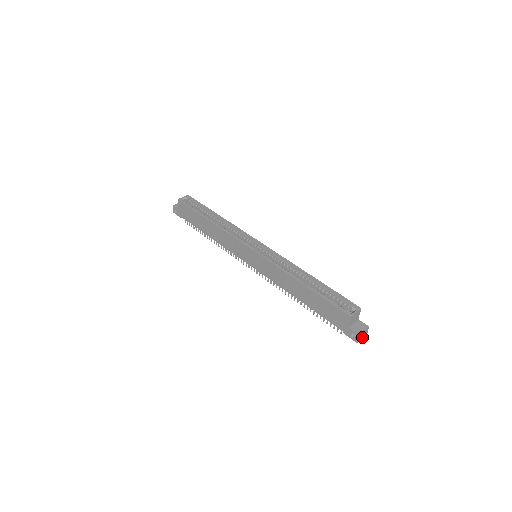
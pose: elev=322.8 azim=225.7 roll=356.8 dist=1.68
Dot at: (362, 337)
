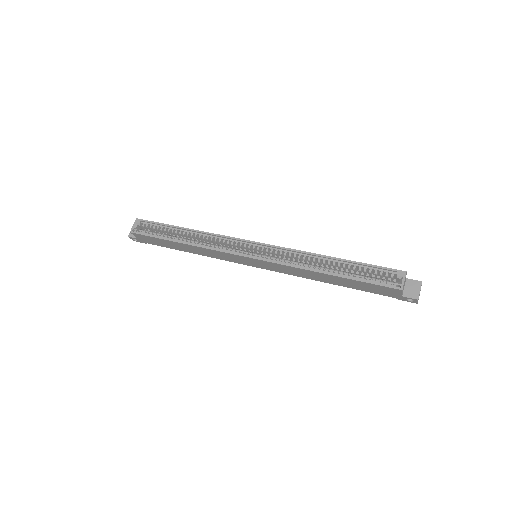
Dot at: occluded
